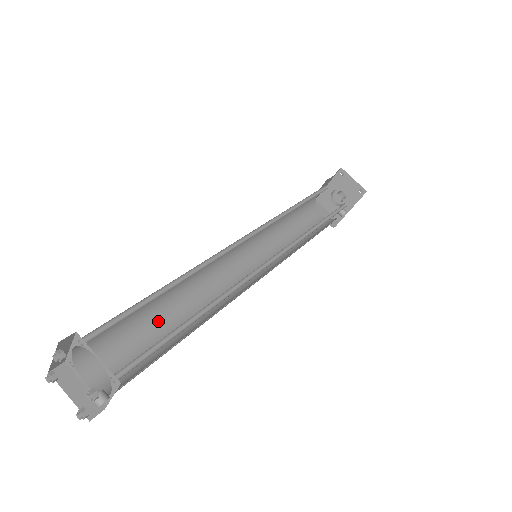
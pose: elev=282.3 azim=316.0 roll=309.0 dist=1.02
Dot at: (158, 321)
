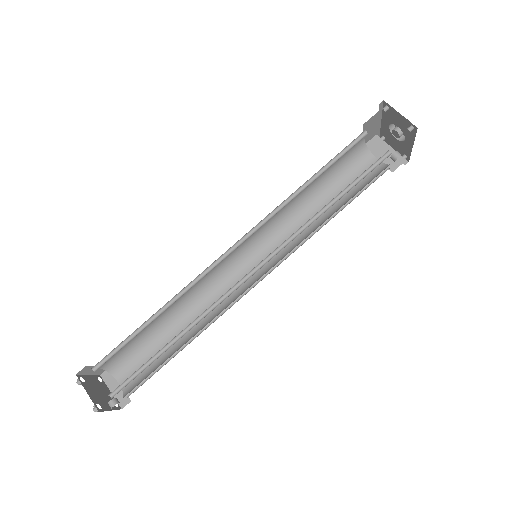
Dot at: (170, 331)
